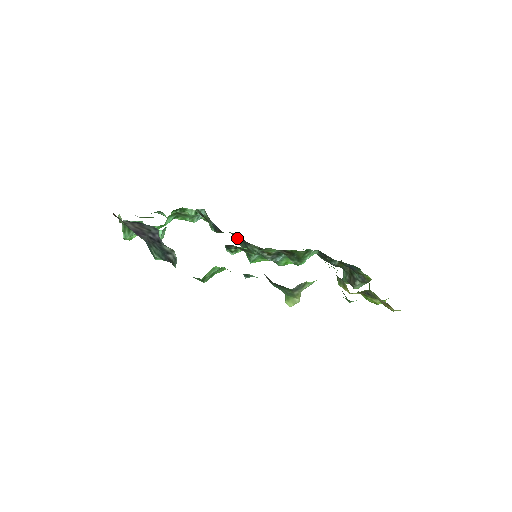
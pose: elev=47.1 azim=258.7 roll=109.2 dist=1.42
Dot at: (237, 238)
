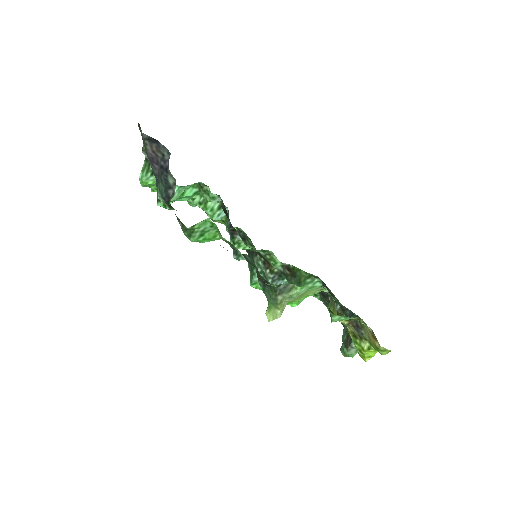
Dot at: (248, 255)
